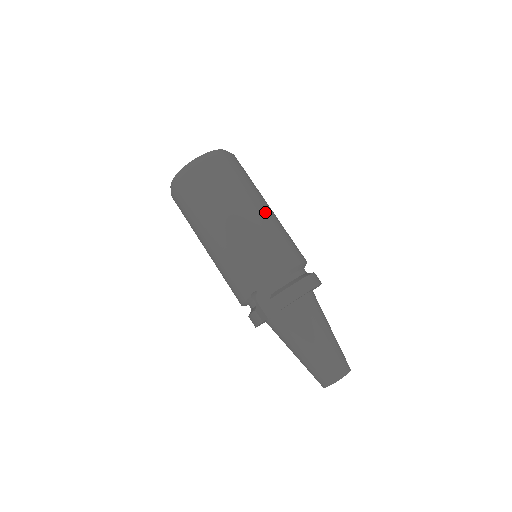
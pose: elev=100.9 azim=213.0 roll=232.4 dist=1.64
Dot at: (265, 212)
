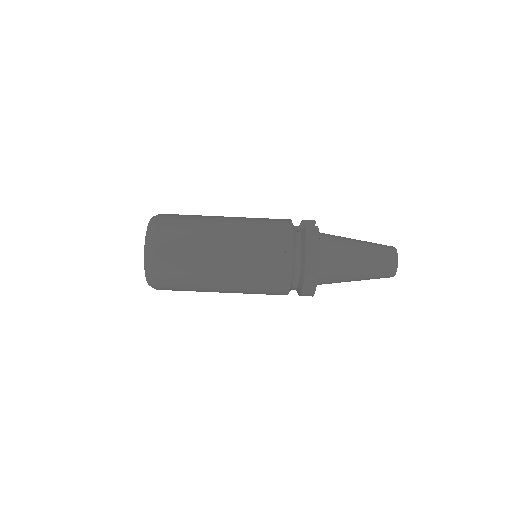
Dot at: (227, 274)
